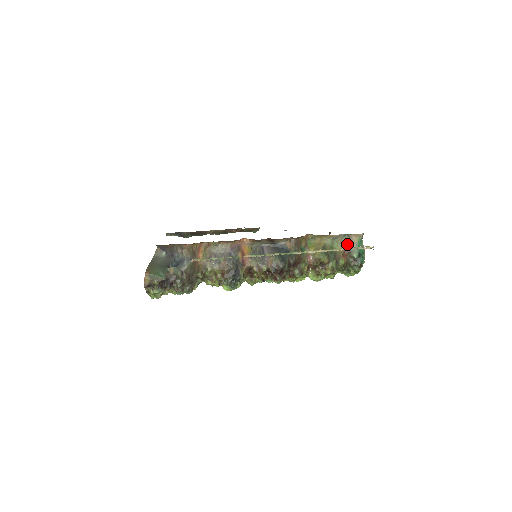
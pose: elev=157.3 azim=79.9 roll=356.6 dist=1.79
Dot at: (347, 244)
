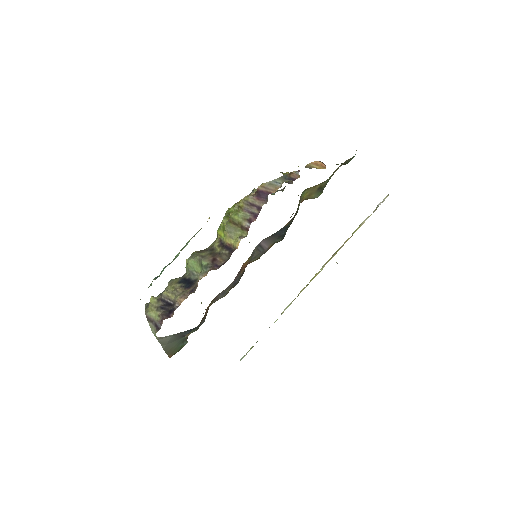
Dot at: occluded
